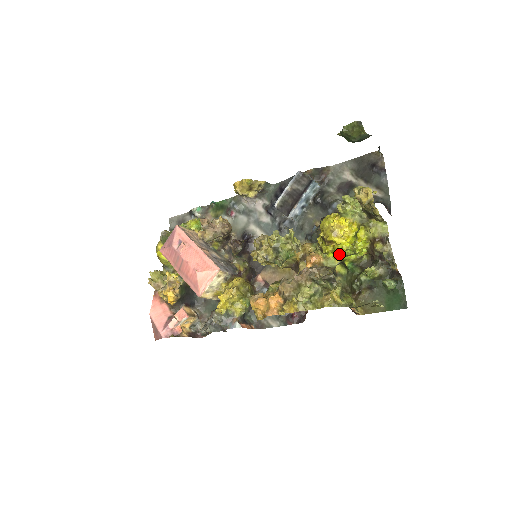
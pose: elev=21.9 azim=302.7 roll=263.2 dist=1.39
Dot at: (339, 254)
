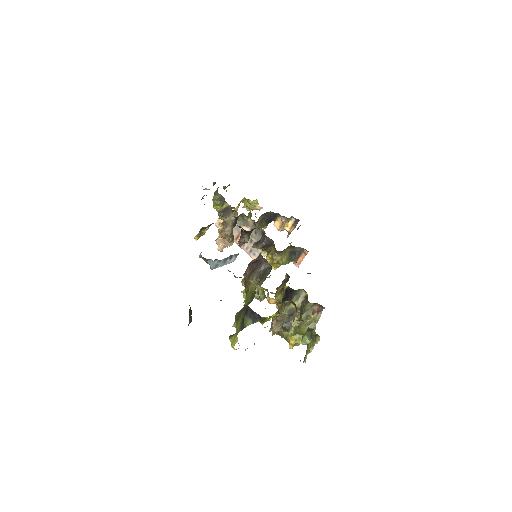
Dot at: occluded
